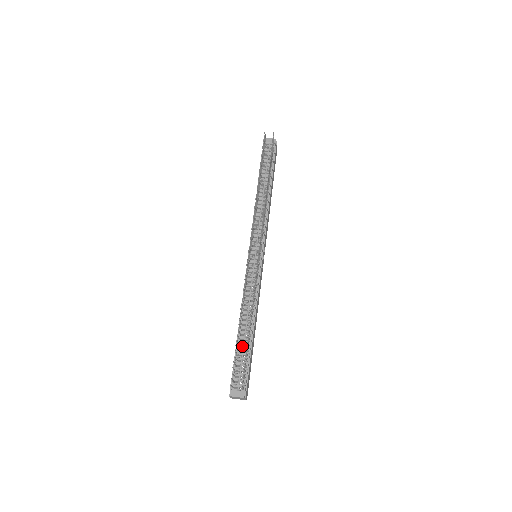
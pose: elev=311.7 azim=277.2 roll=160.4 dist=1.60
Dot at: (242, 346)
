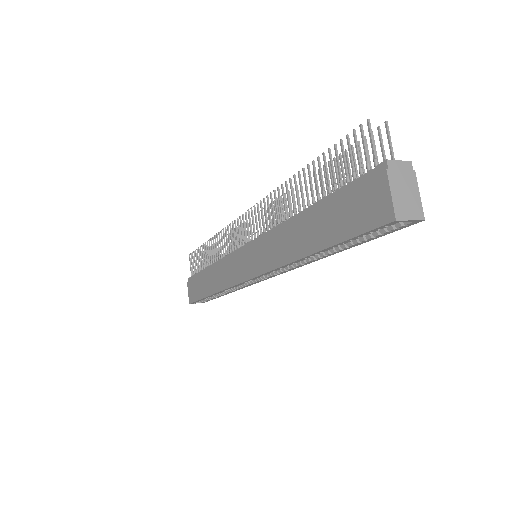
Dot at: occluded
